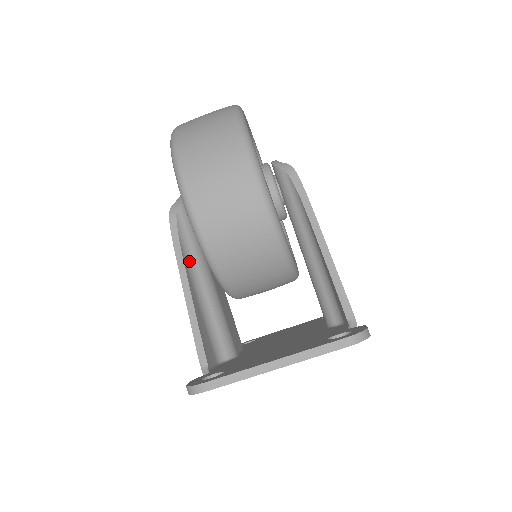
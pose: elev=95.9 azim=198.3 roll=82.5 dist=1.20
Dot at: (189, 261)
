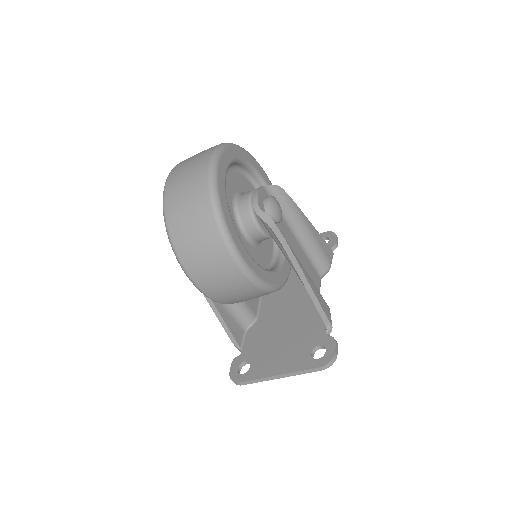
Dot at: occluded
